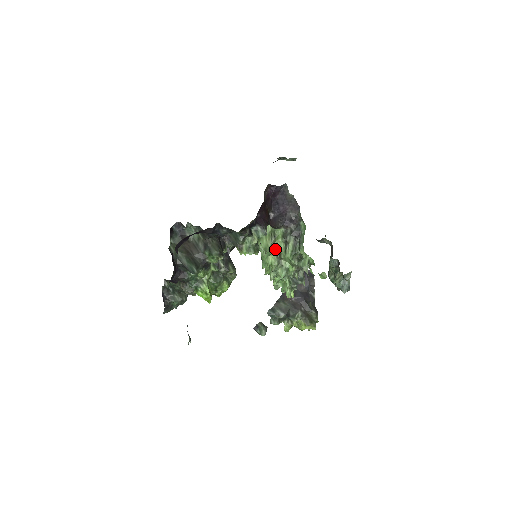
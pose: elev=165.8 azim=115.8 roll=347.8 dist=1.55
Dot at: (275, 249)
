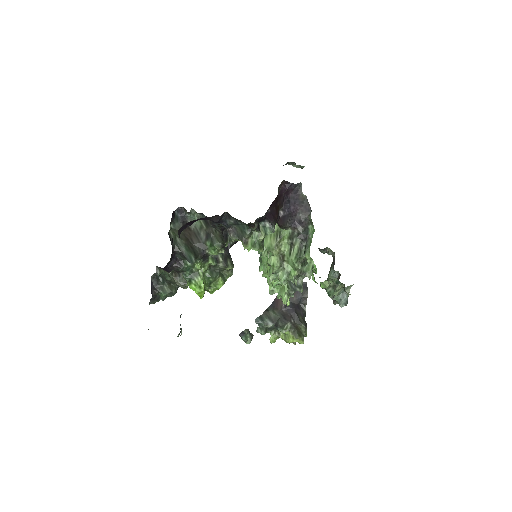
Dot at: (279, 250)
